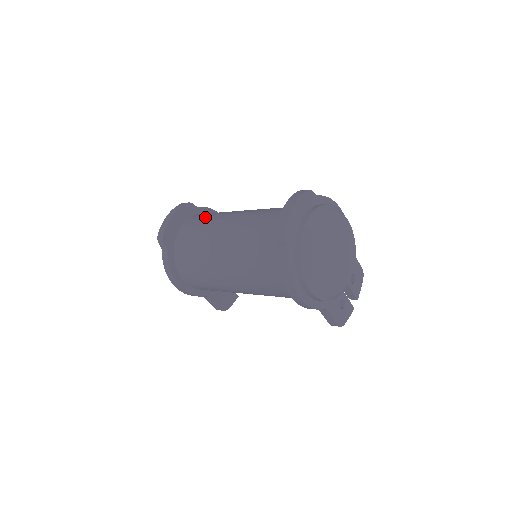
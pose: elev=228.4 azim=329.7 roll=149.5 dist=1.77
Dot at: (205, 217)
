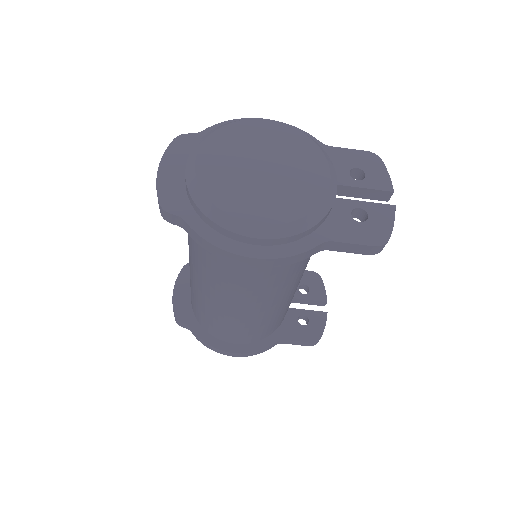
Dot at: occluded
